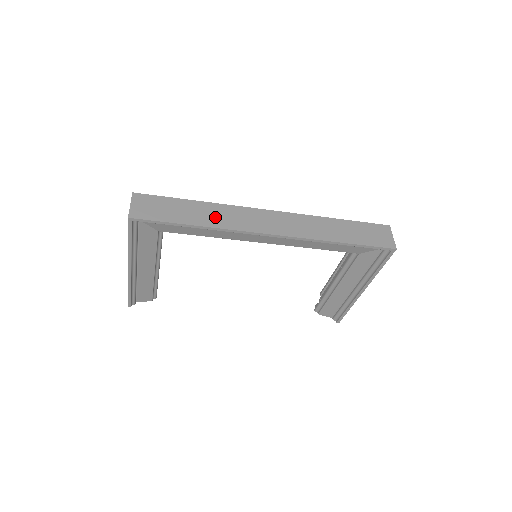
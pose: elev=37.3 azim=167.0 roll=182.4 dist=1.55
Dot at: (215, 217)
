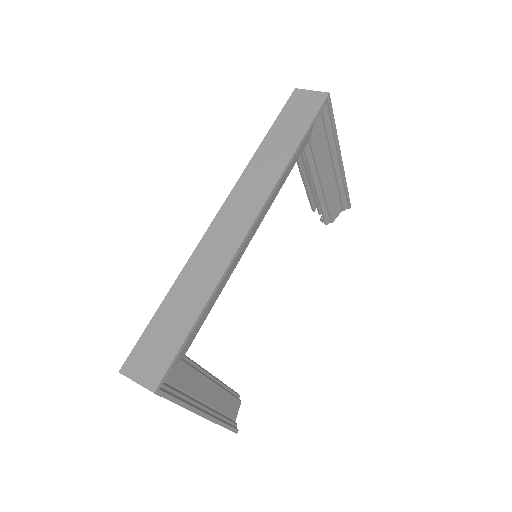
Dot at: (201, 280)
